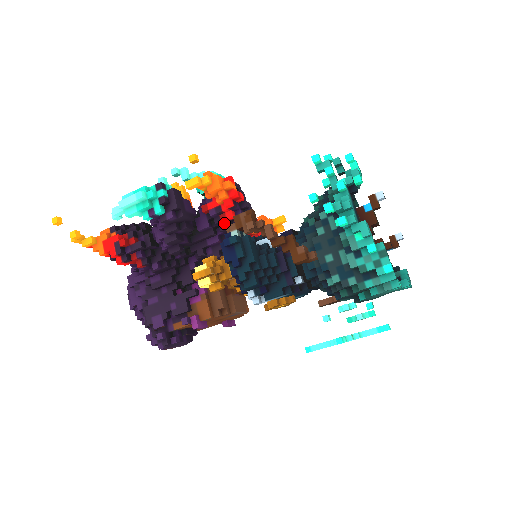
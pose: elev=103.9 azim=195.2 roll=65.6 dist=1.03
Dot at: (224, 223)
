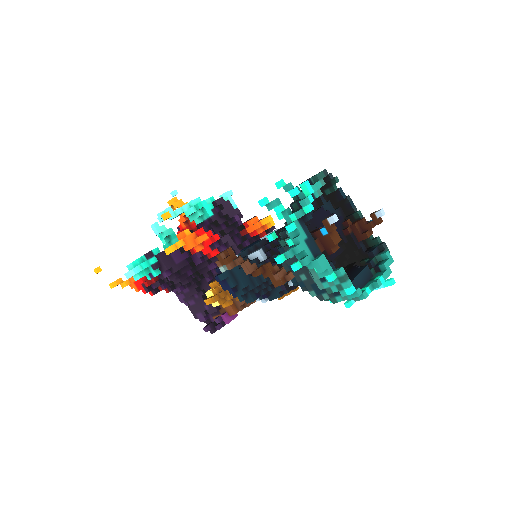
Dot at: (213, 257)
